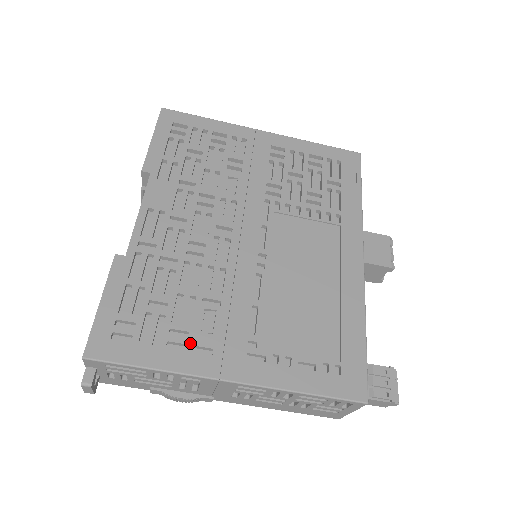
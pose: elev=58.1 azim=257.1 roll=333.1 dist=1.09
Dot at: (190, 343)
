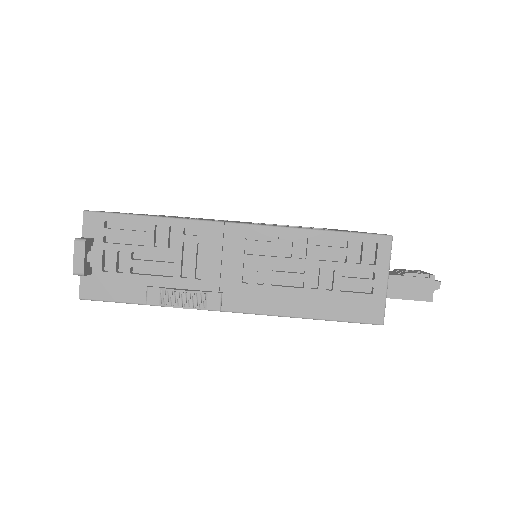
Dot at: occluded
